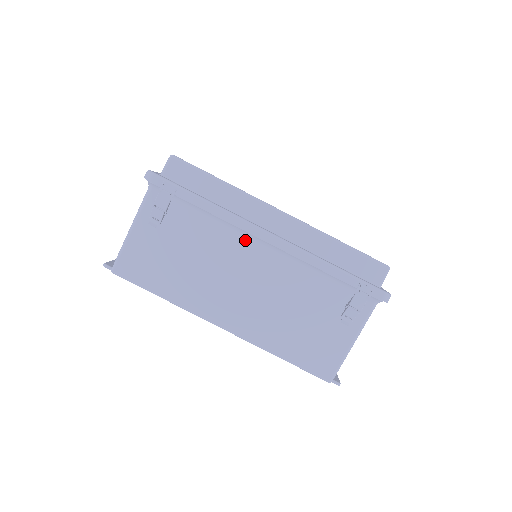
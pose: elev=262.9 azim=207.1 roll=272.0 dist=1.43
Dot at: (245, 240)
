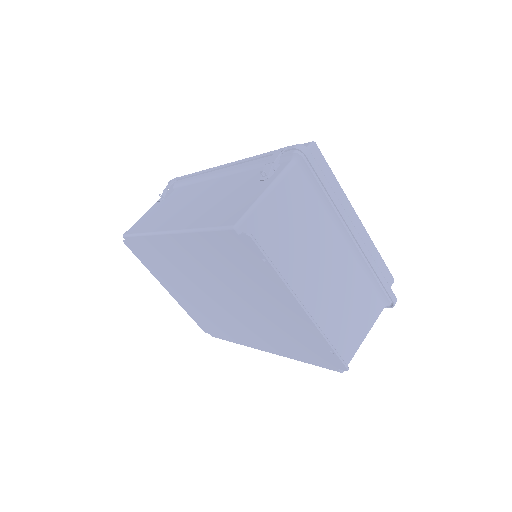
Dot at: (209, 181)
